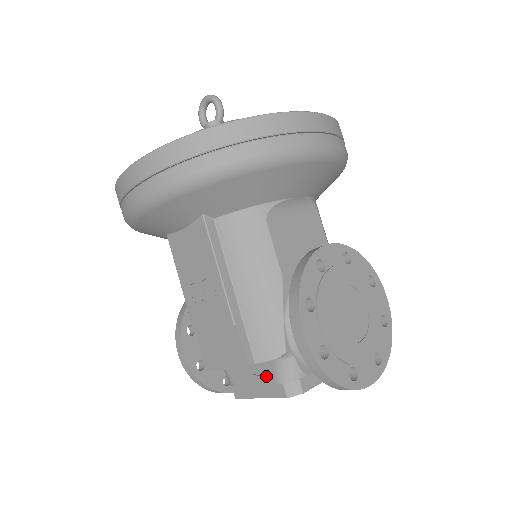
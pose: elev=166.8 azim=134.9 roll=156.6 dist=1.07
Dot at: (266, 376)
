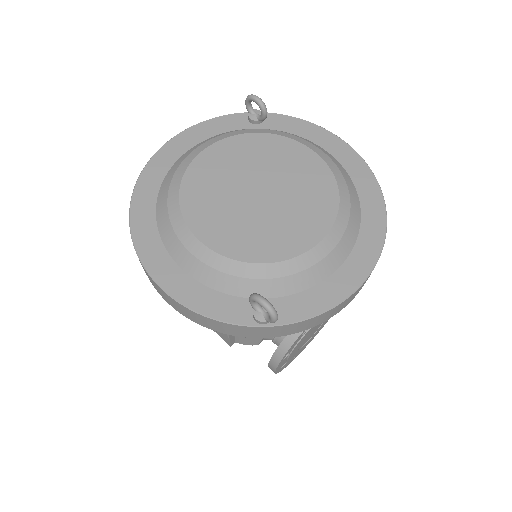
Dot at: occluded
